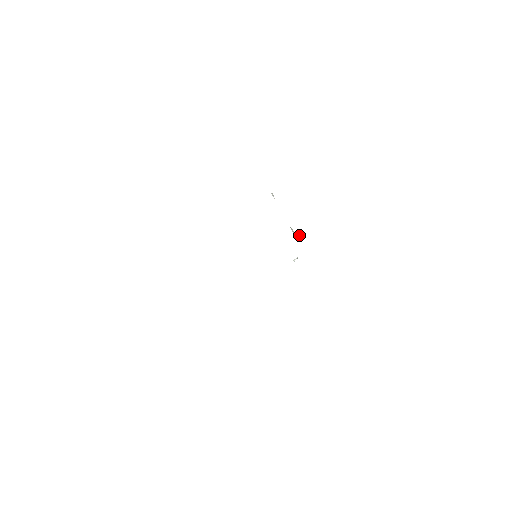
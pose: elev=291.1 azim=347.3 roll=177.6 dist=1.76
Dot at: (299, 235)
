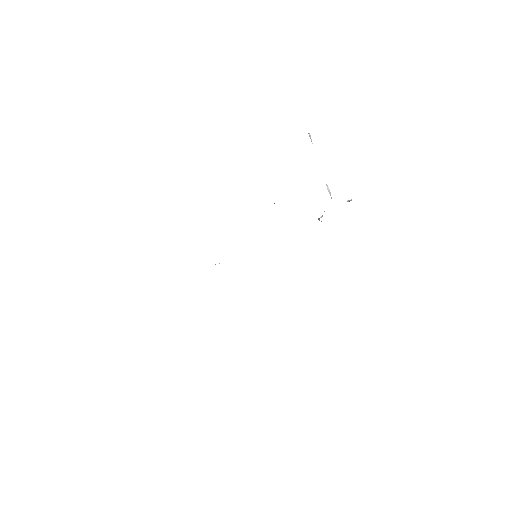
Dot at: (319, 220)
